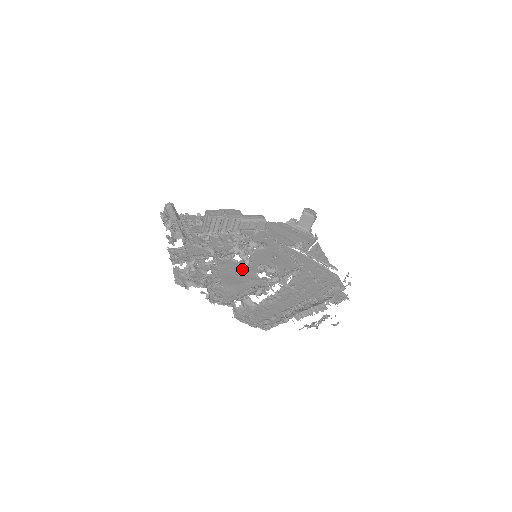
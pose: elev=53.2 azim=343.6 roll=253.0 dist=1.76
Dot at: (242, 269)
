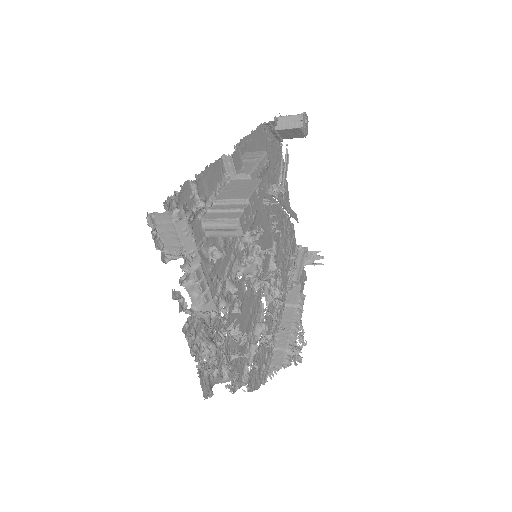
Dot at: (245, 294)
